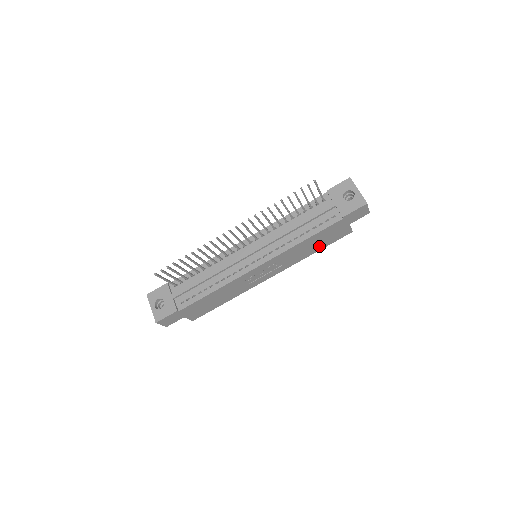
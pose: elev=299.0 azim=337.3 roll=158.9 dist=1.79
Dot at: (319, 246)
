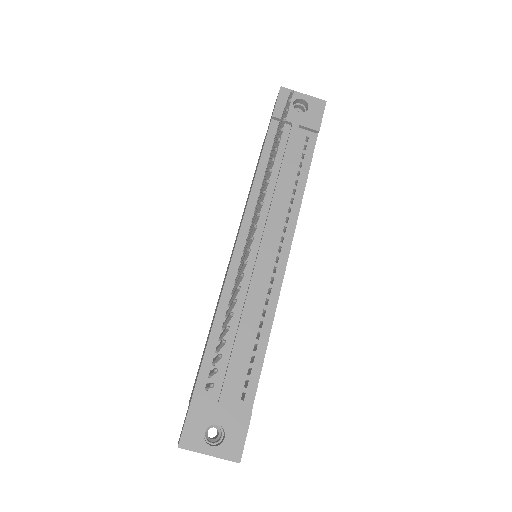
Dot at: occluded
